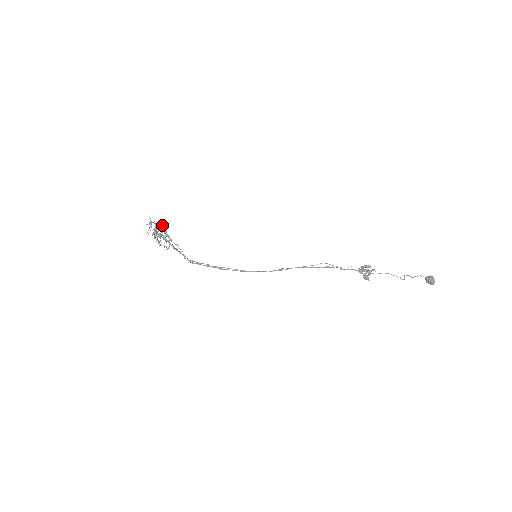
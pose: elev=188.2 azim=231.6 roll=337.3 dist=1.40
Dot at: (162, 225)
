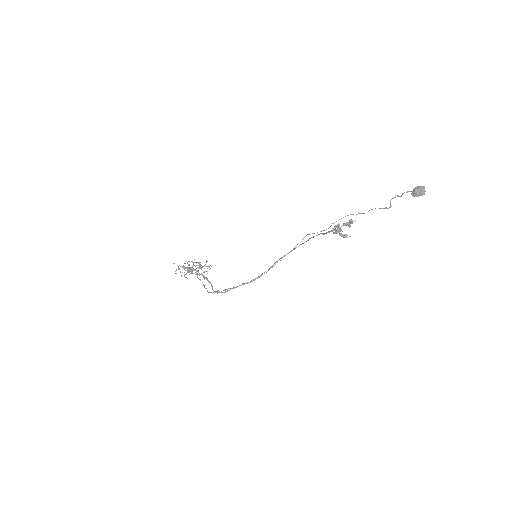
Dot at: (188, 261)
